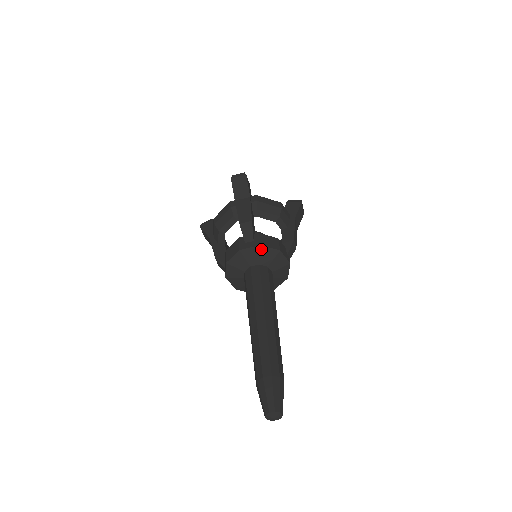
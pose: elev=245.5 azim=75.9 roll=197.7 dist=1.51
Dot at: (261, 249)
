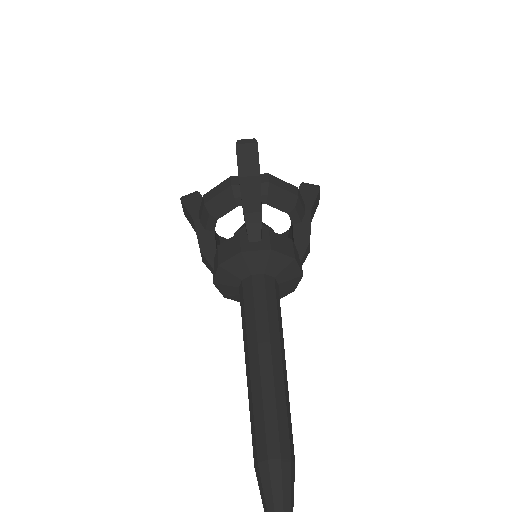
Dot at: (271, 254)
